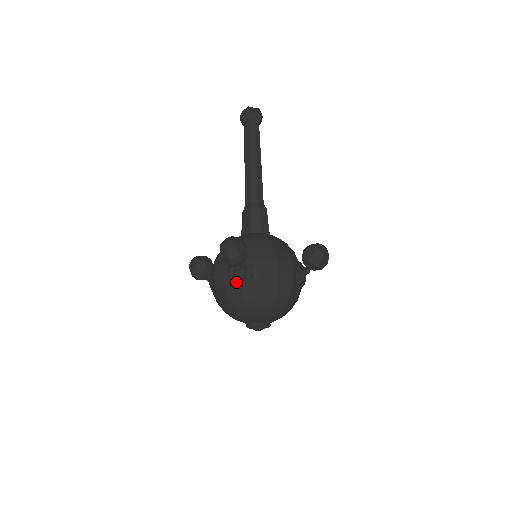
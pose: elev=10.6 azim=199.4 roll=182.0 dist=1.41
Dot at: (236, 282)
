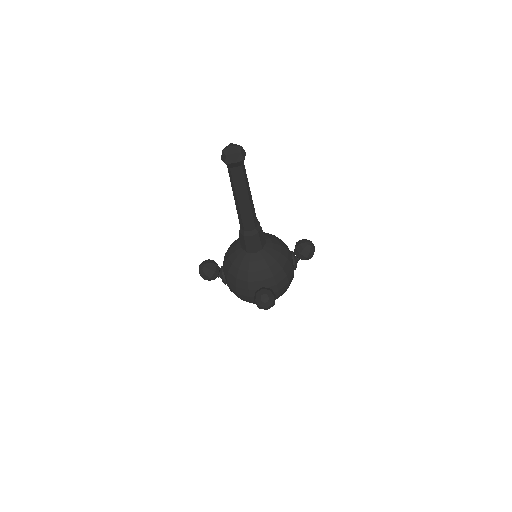
Dot at: occluded
